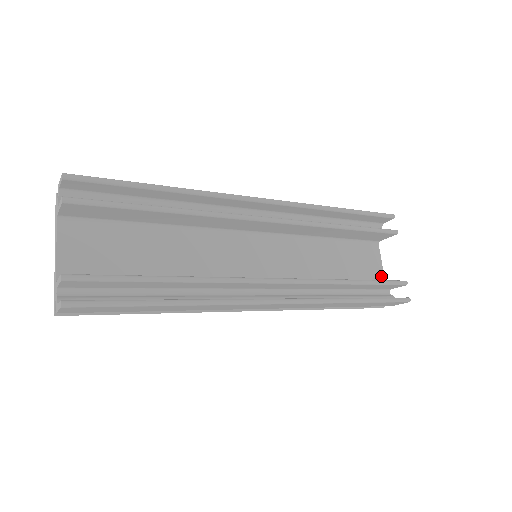
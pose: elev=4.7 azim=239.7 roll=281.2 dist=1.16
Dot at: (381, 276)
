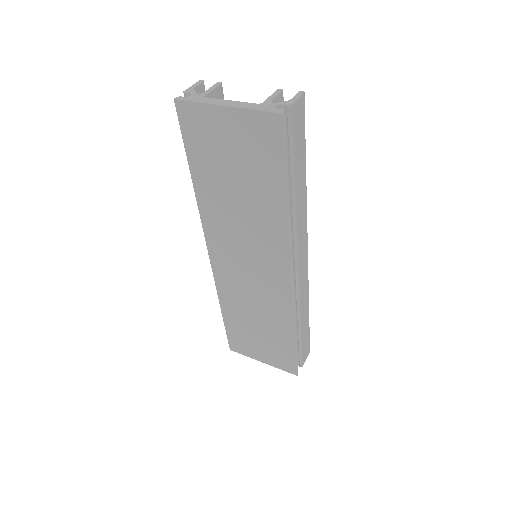
Dot at: occluded
